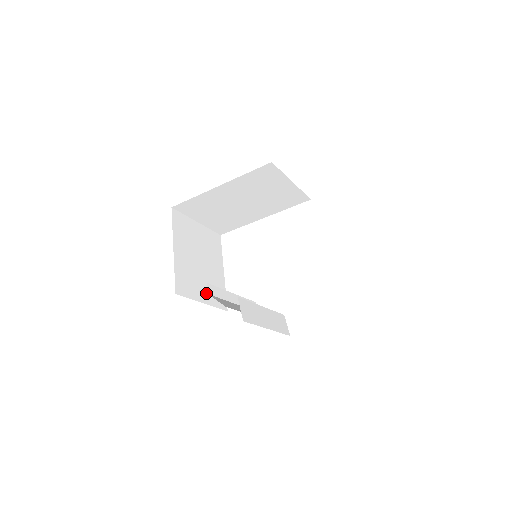
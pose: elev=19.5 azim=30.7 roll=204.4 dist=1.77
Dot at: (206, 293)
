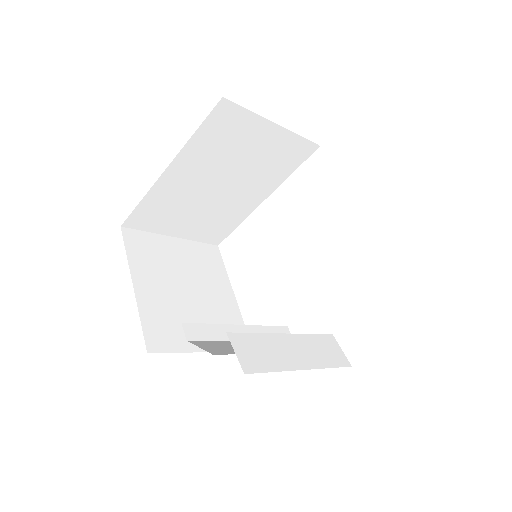
Dot at: occluded
